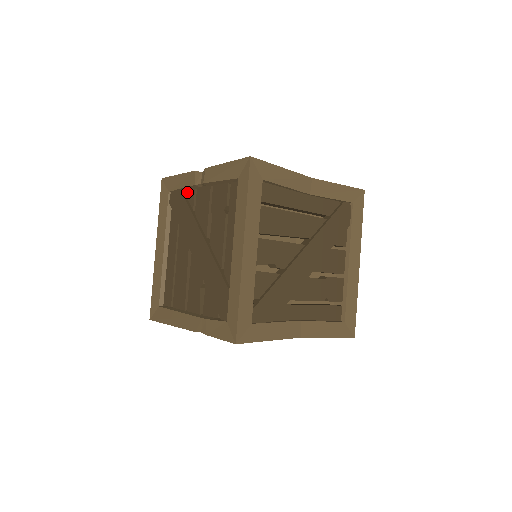
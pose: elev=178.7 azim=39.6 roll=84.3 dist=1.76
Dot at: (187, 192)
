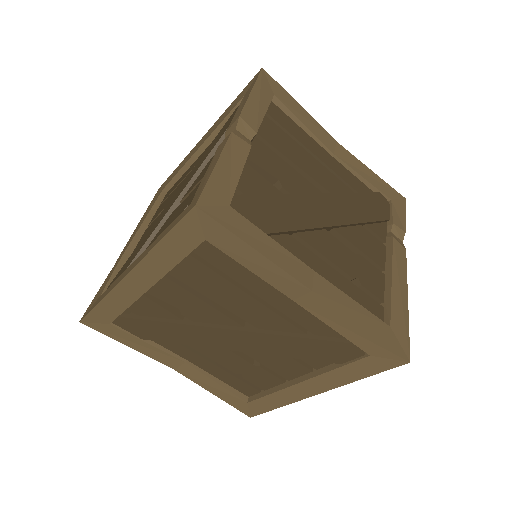
Dot at: occluded
